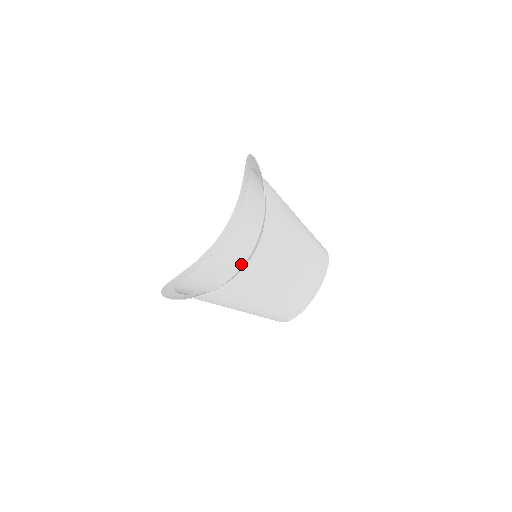
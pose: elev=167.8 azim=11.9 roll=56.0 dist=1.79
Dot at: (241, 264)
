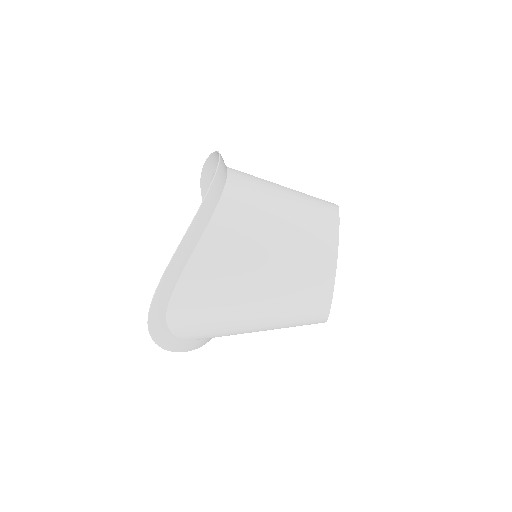
Dot at: occluded
